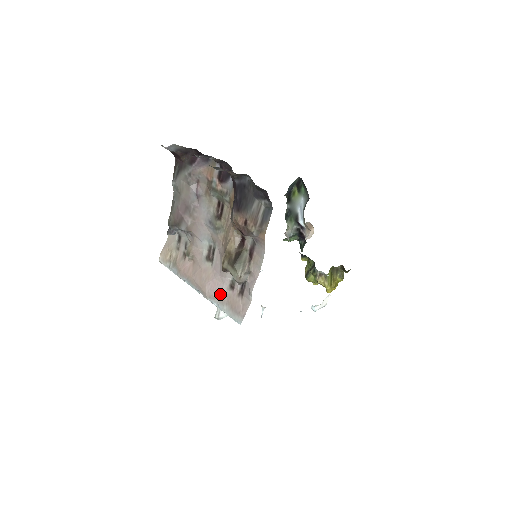
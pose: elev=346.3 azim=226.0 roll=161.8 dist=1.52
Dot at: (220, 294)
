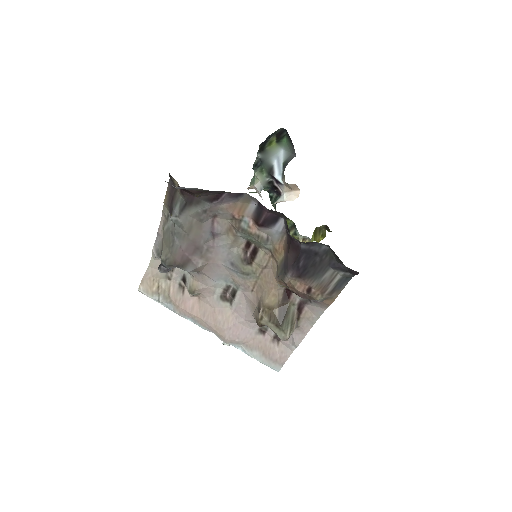
Dot at: (246, 339)
